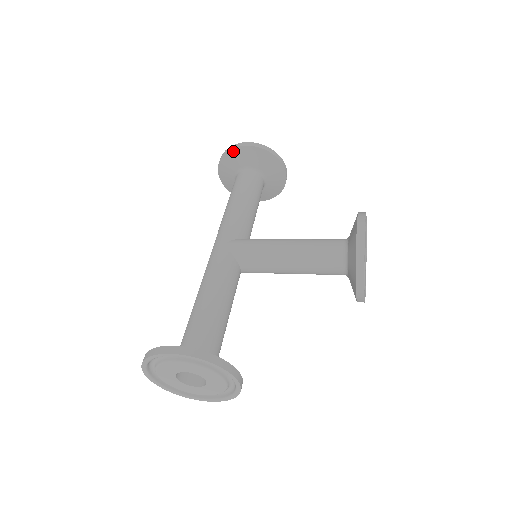
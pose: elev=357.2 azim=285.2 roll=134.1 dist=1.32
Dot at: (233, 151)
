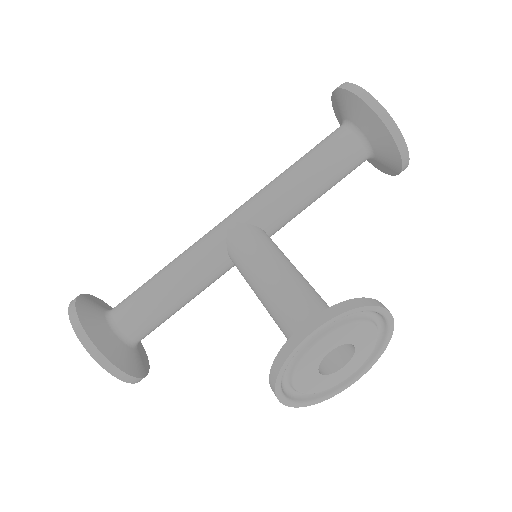
Dot at: (340, 92)
